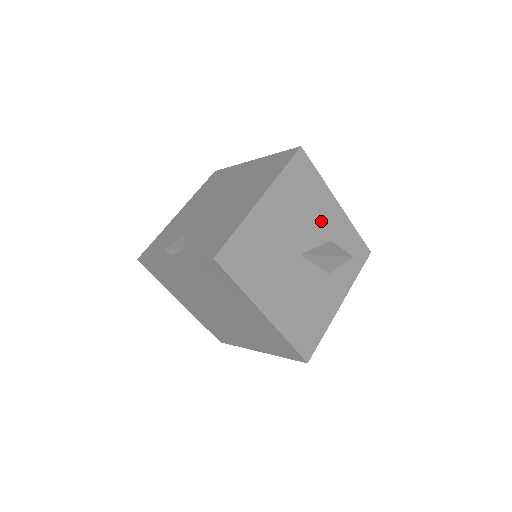
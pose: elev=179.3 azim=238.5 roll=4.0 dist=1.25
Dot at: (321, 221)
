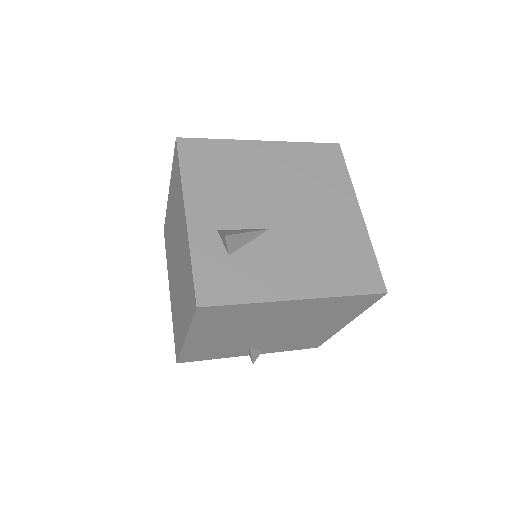
Dot at: occluded
